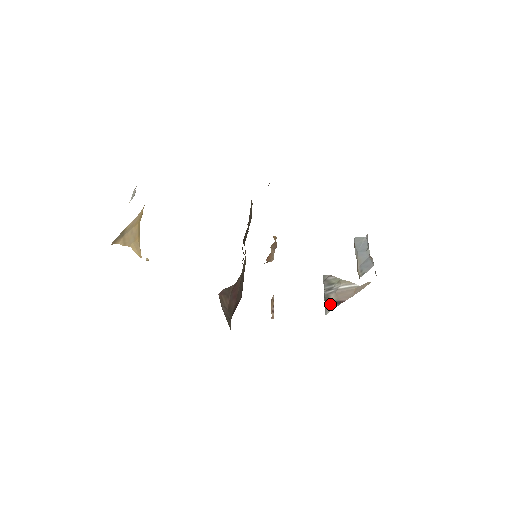
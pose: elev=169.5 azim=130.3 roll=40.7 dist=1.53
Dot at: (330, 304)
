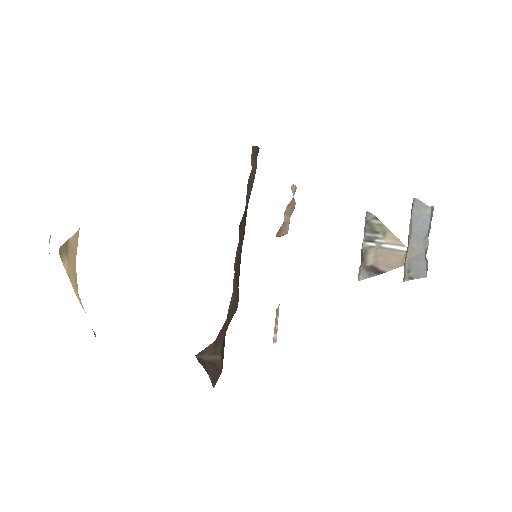
Dot at: (366, 268)
